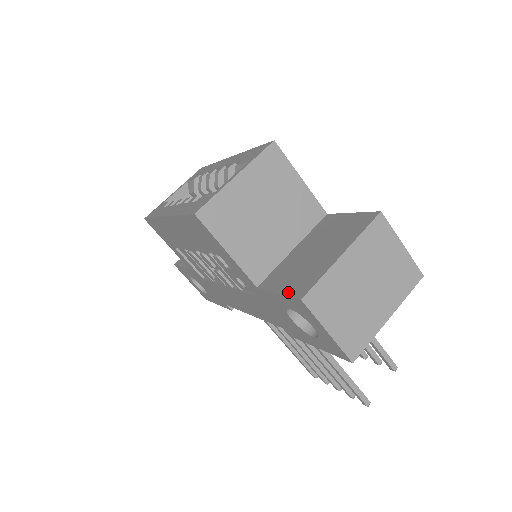
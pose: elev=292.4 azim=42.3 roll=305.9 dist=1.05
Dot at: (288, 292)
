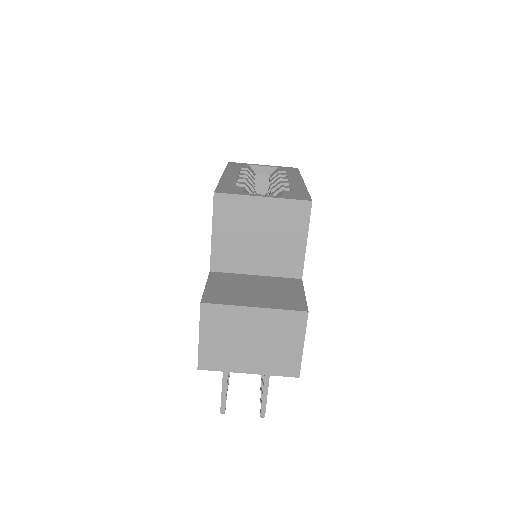
Dot at: (207, 292)
